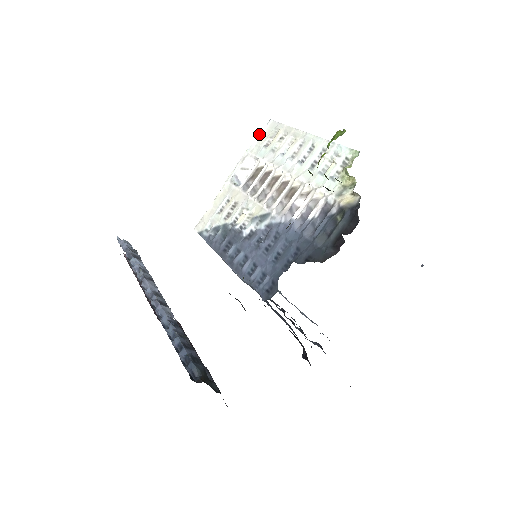
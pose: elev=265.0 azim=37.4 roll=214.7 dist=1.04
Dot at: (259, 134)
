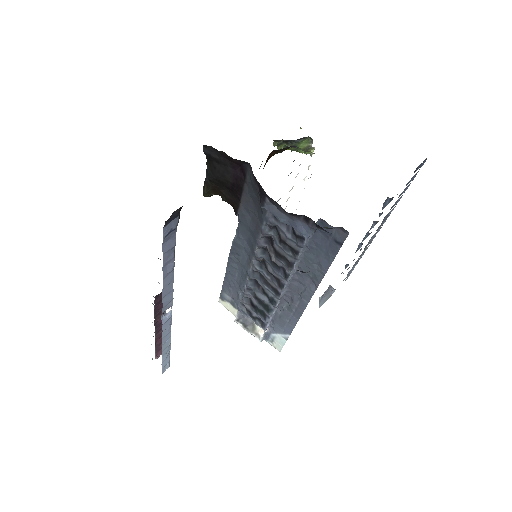
Dot at: occluded
